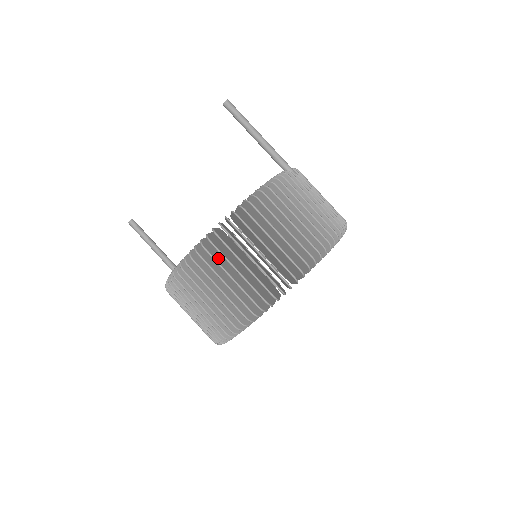
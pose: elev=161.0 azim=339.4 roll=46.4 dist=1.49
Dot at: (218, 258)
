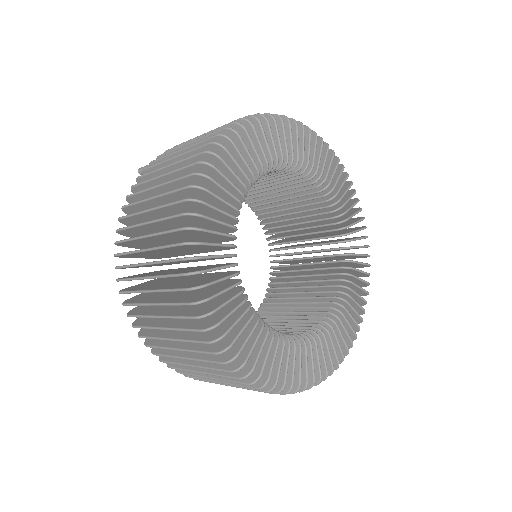
Dot at: occluded
